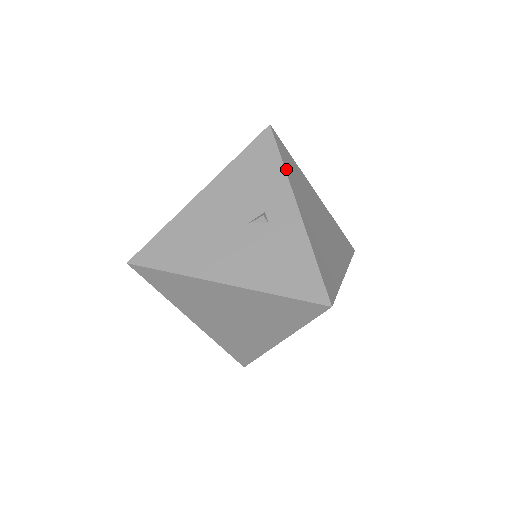
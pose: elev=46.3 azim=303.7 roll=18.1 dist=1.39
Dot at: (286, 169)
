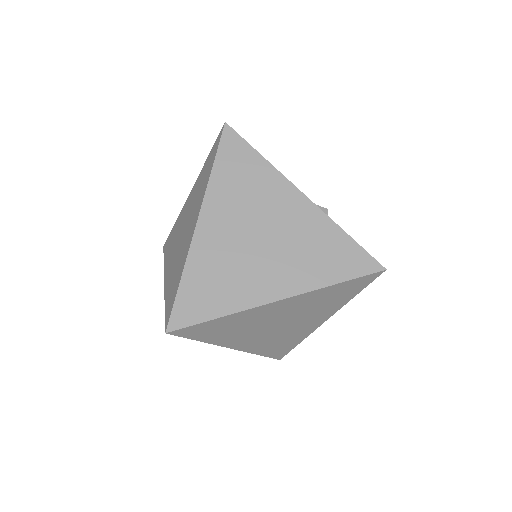
Dot at: occluded
